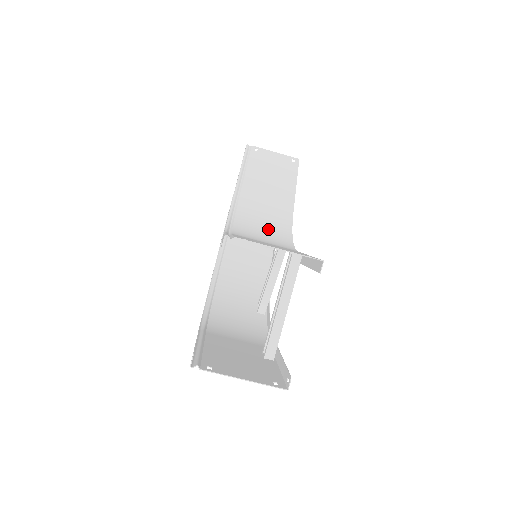
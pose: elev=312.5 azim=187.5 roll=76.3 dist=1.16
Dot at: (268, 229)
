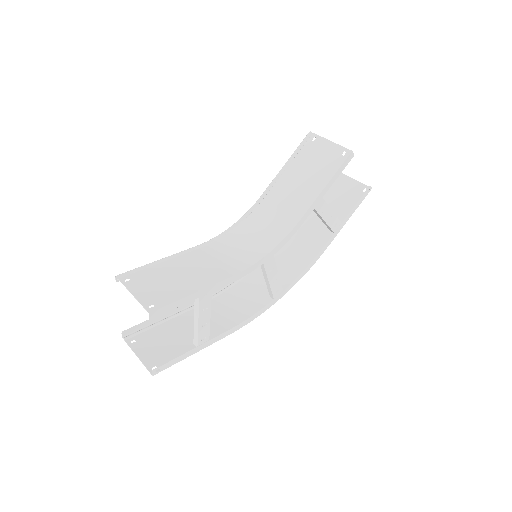
Dot at: (258, 238)
